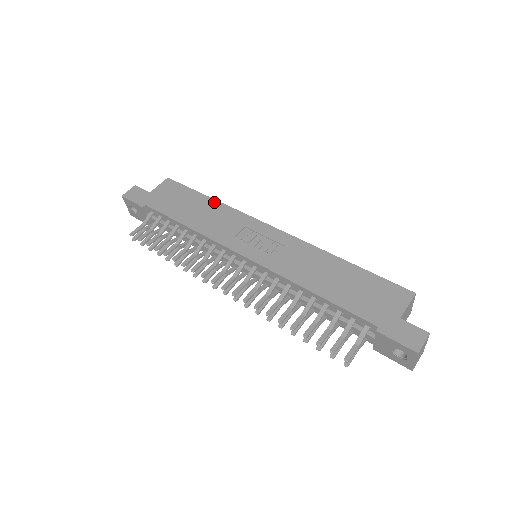
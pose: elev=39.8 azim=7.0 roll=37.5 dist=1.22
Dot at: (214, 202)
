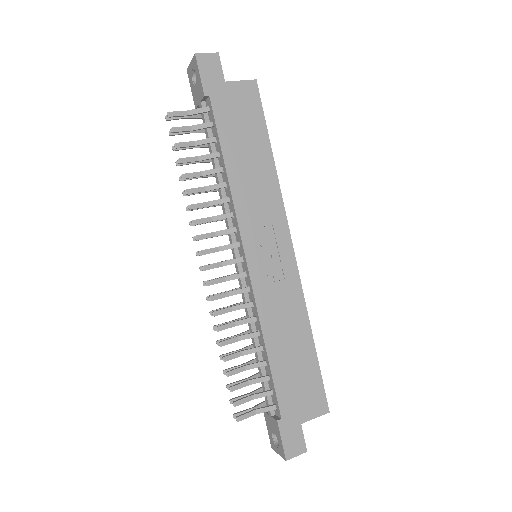
Dot at: (271, 165)
